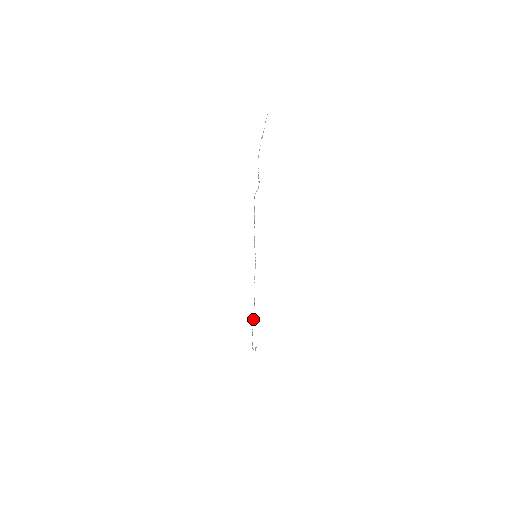
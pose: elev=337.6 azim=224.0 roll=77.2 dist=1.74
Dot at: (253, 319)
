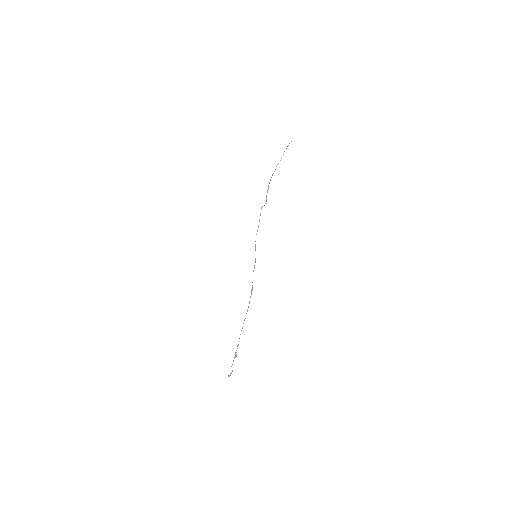
Dot at: (247, 311)
